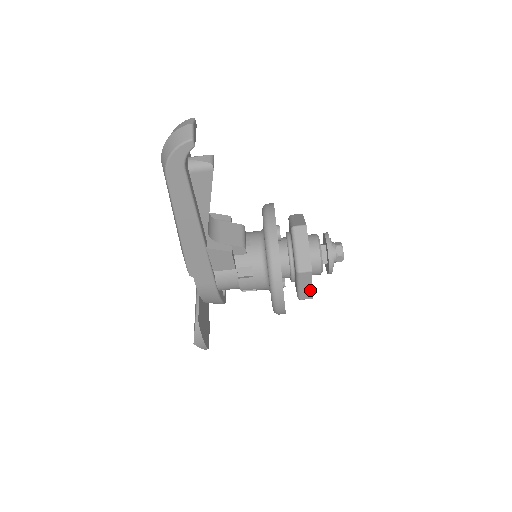
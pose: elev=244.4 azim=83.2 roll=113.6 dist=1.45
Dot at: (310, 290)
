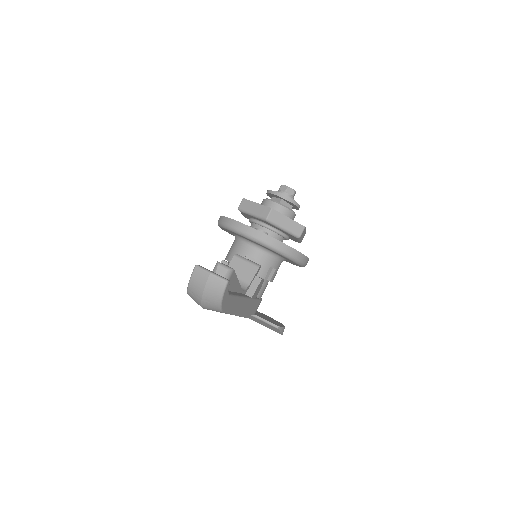
Dot at: occluded
